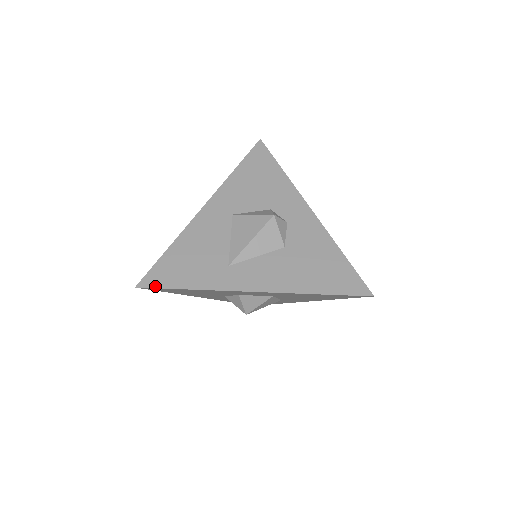
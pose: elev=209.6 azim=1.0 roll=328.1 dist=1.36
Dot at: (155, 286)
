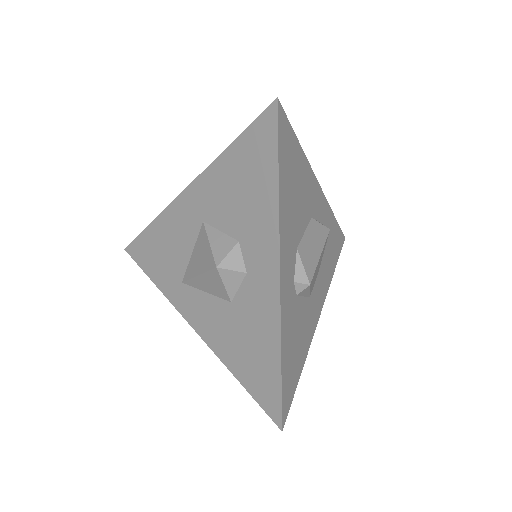
Dot at: (135, 259)
